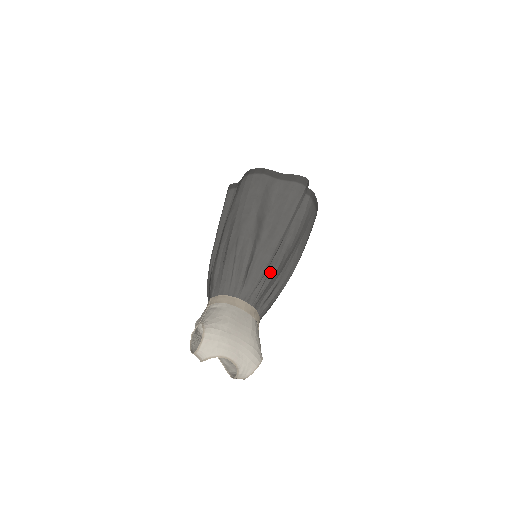
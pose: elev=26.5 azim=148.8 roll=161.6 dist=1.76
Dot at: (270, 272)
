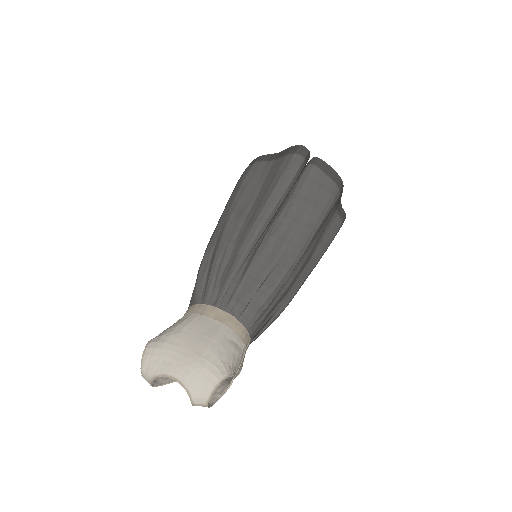
Dot at: (248, 265)
